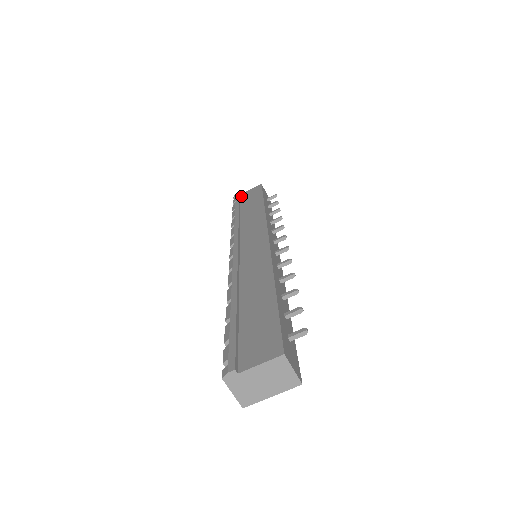
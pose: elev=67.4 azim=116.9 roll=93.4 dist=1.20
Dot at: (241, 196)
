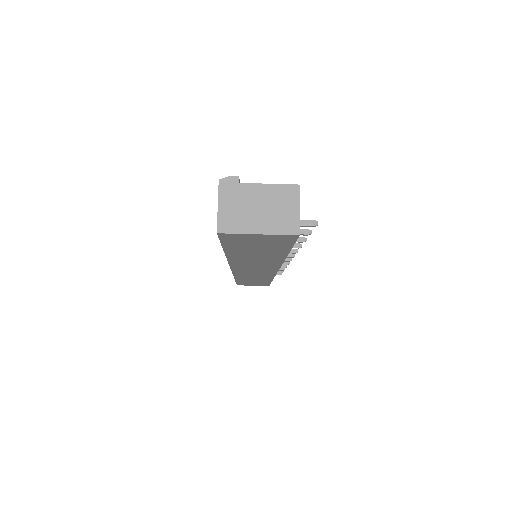
Dot at: occluded
